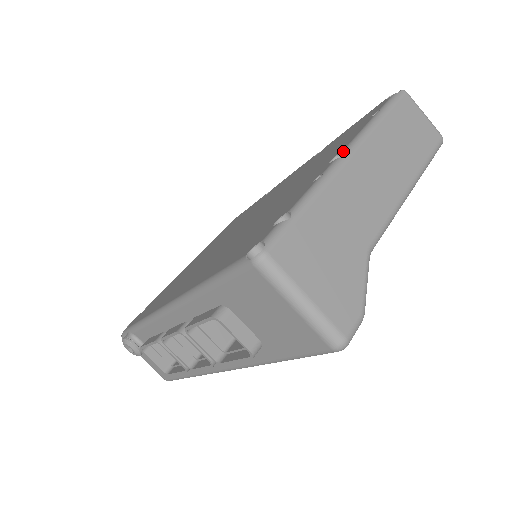
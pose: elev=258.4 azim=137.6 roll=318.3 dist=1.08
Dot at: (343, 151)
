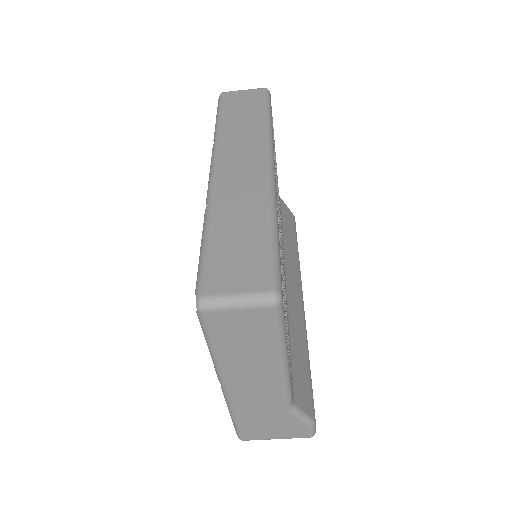
Dot at: (219, 380)
